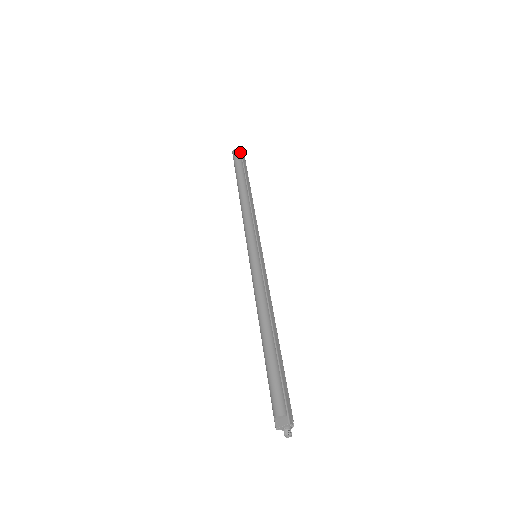
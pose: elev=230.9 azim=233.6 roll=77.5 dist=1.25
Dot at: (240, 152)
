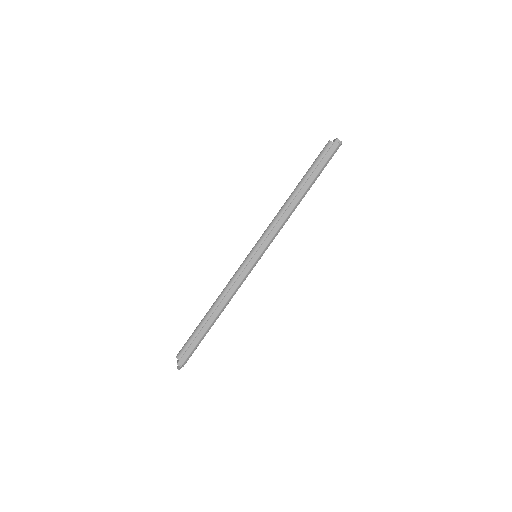
Dot at: (330, 146)
